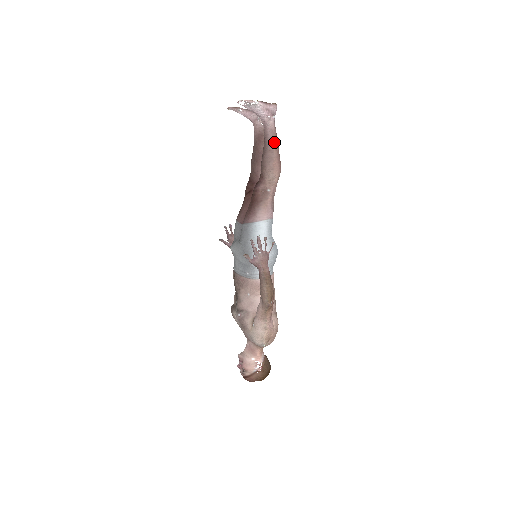
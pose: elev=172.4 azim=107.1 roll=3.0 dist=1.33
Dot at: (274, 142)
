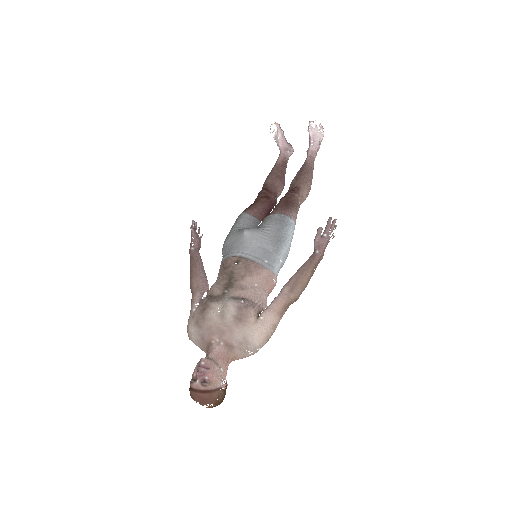
Dot at: occluded
